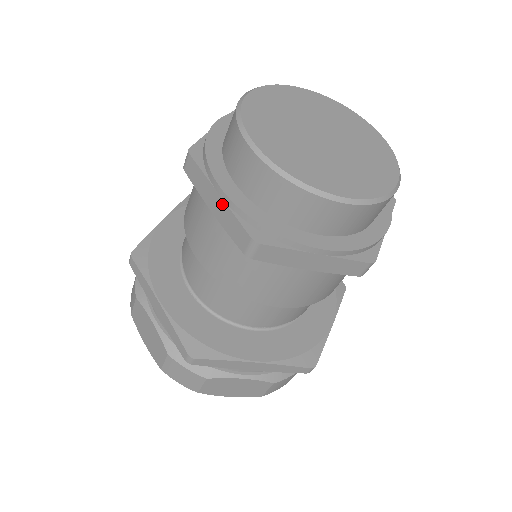
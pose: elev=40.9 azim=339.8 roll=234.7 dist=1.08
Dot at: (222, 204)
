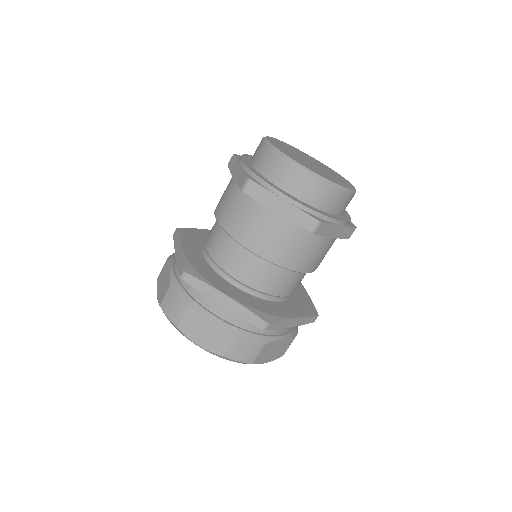
Dot at: (240, 169)
